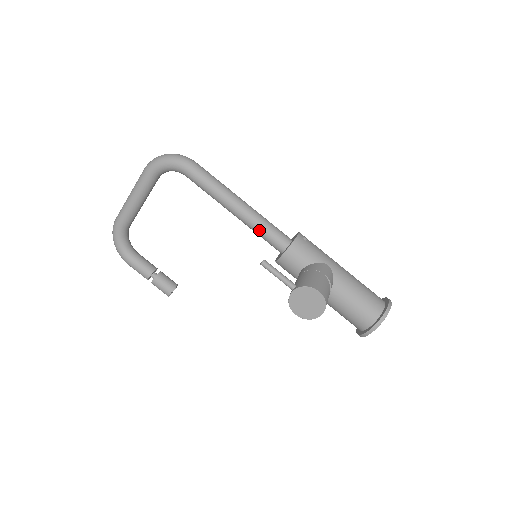
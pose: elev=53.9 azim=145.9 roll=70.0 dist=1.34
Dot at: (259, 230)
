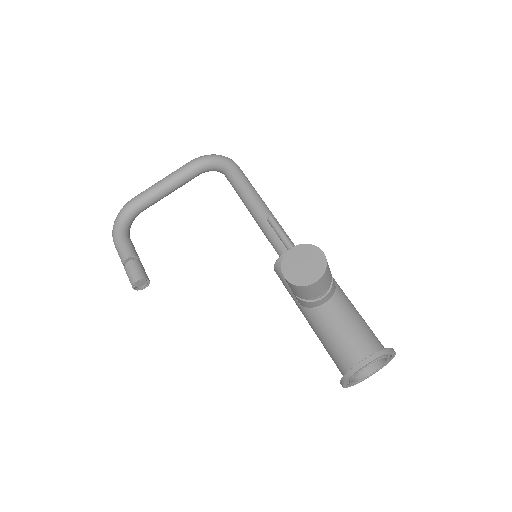
Dot at: (272, 229)
